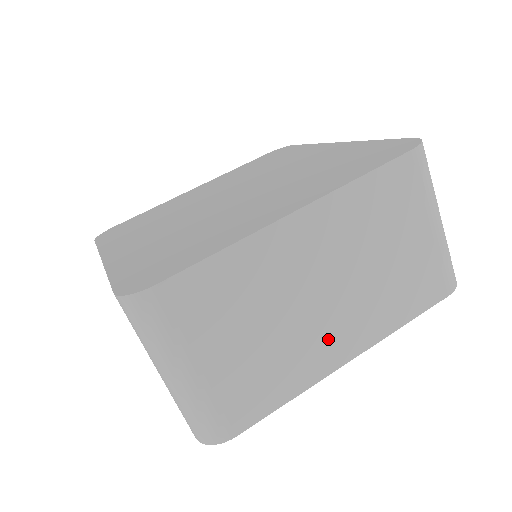
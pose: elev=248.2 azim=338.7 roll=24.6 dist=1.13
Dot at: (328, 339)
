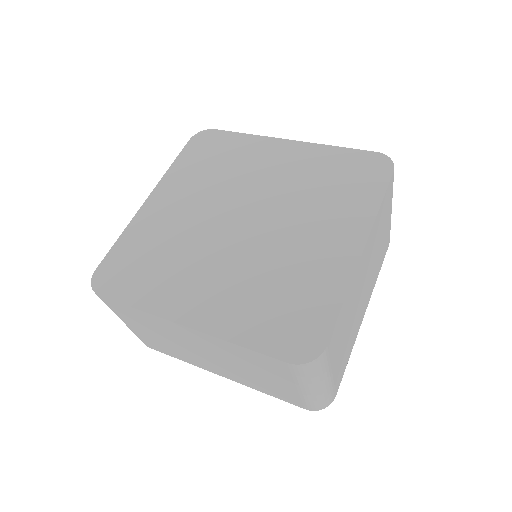
Dot at: (362, 310)
